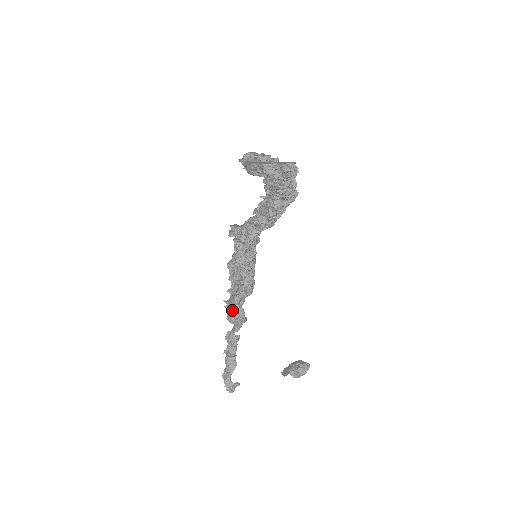
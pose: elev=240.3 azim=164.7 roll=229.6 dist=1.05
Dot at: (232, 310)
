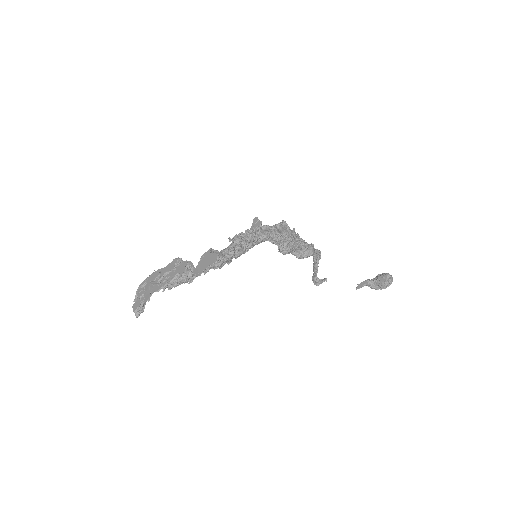
Dot at: occluded
